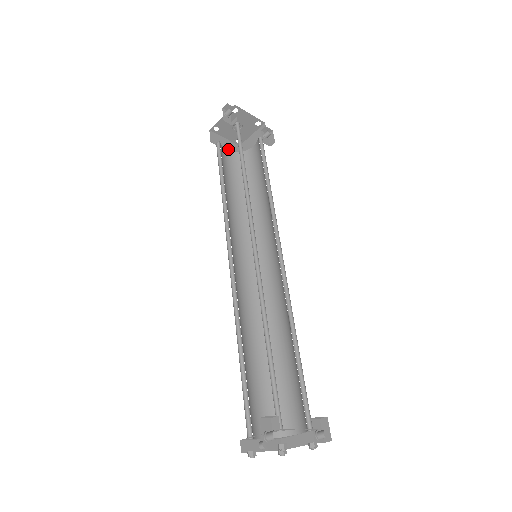
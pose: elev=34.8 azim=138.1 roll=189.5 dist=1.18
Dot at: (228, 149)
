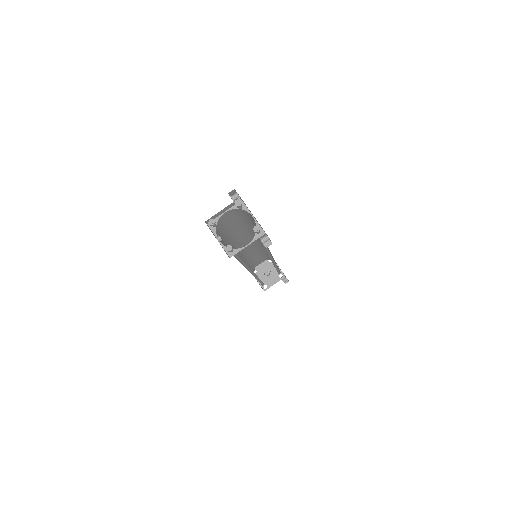
Dot at: (257, 281)
